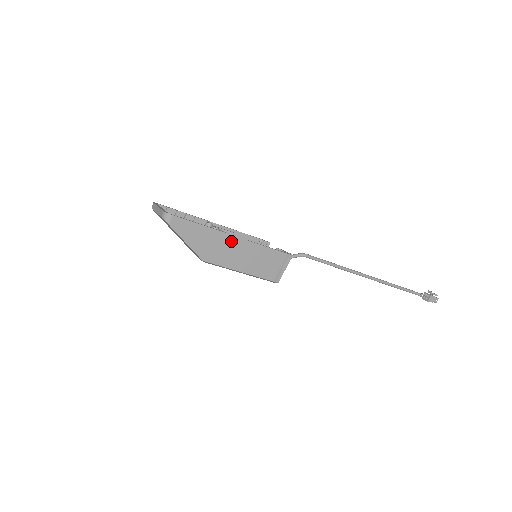
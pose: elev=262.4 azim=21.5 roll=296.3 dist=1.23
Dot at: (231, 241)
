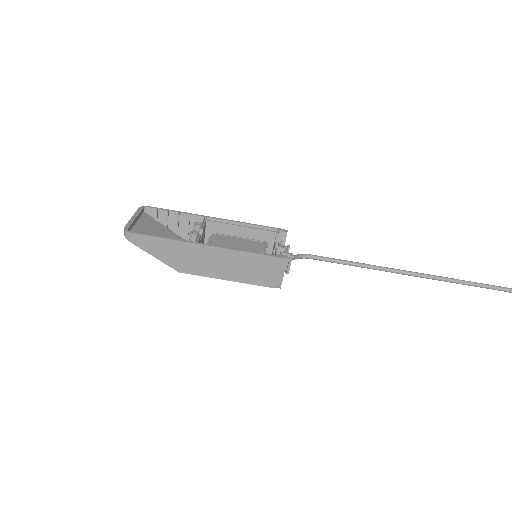
Dot at: (204, 251)
